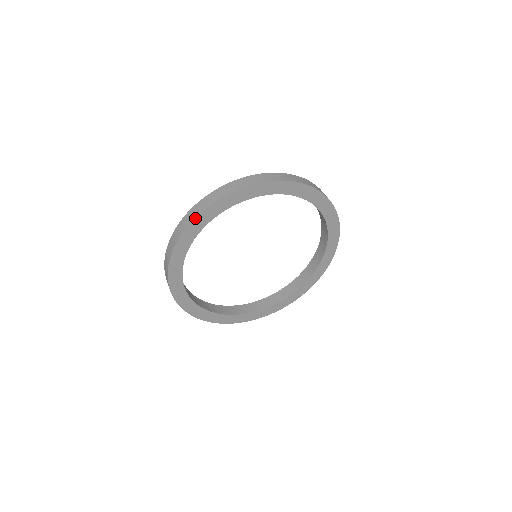
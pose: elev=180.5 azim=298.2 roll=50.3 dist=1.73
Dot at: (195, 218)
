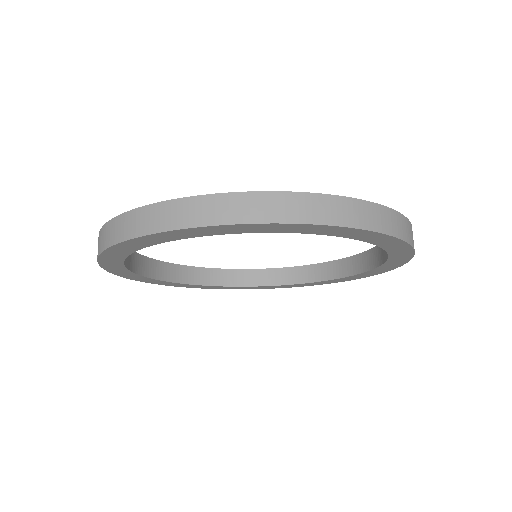
Dot at: (103, 251)
